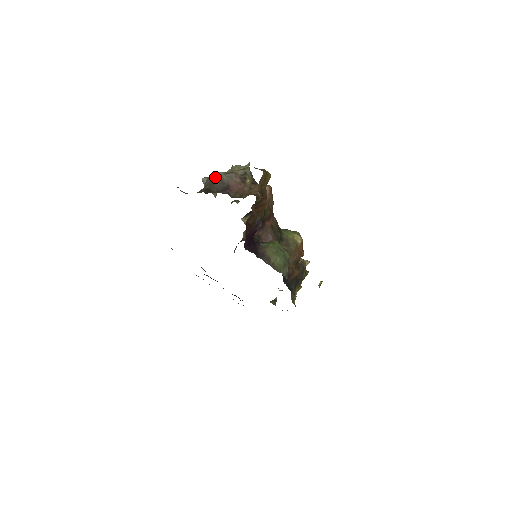
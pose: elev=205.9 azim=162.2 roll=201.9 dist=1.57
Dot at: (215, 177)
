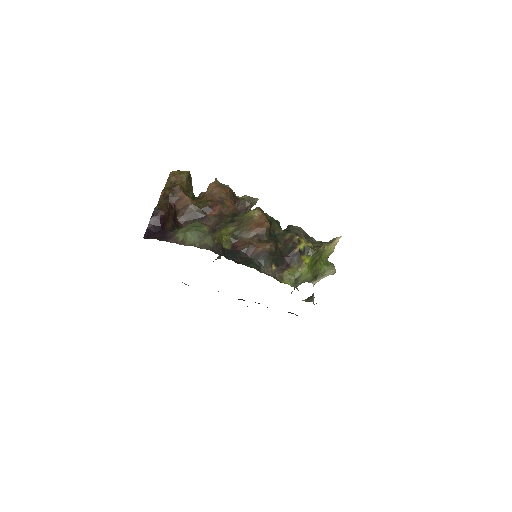
Dot at: occluded
